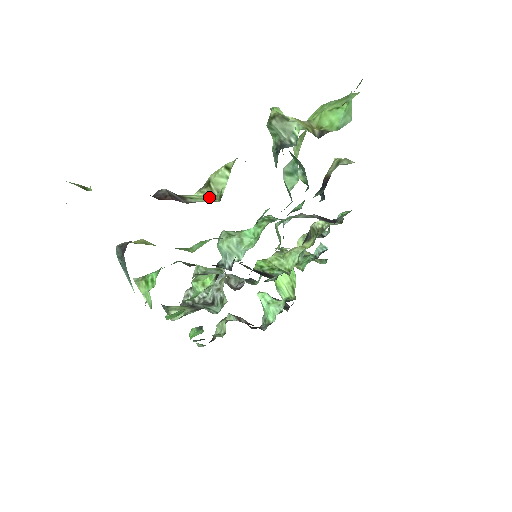
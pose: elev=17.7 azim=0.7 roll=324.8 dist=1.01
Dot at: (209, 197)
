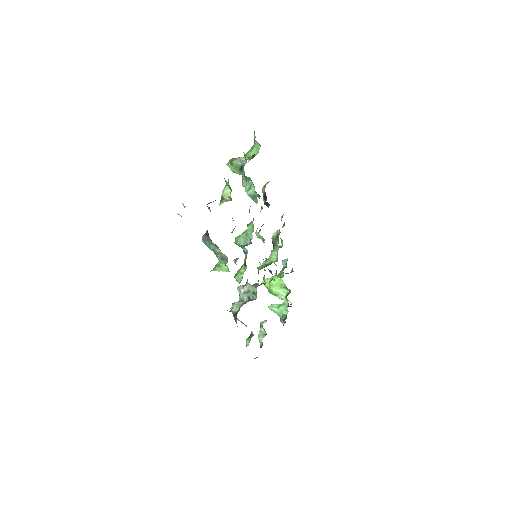
Dot at: (226, 201)
